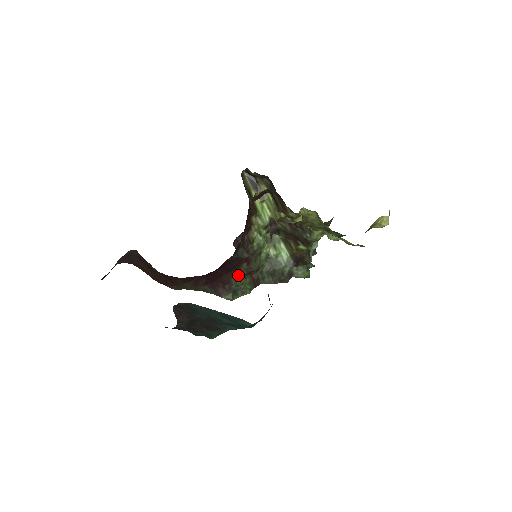
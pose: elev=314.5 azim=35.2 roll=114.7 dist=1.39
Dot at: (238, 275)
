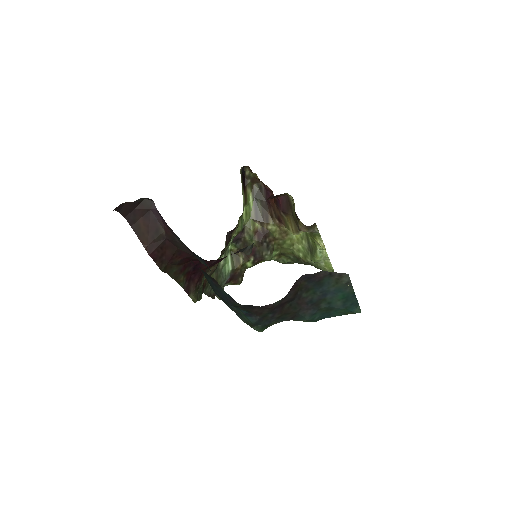
Dot at: occluded
